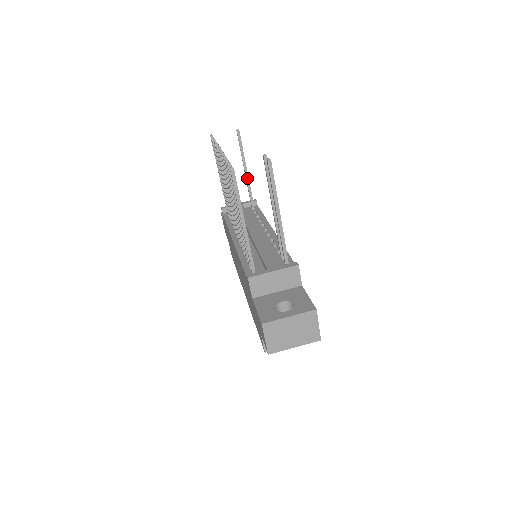
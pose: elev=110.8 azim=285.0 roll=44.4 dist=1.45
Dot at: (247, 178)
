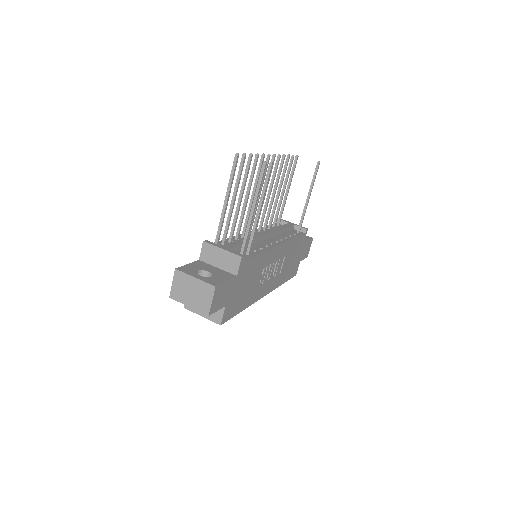
Dot at: (306, 204)
